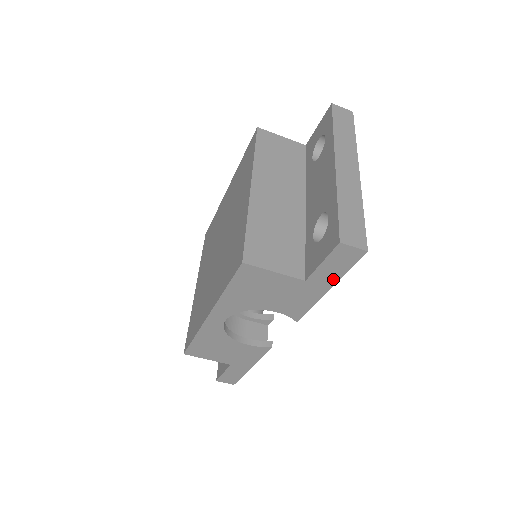
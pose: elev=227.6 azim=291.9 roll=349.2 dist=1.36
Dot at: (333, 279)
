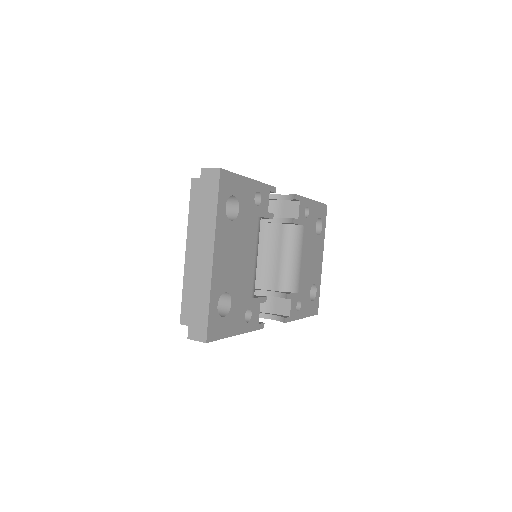
Dot at: occluded
